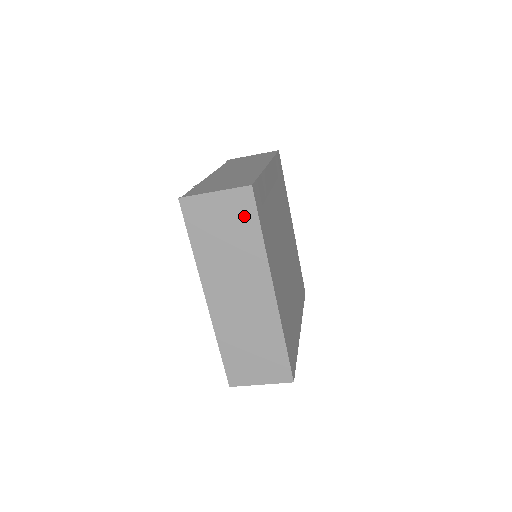
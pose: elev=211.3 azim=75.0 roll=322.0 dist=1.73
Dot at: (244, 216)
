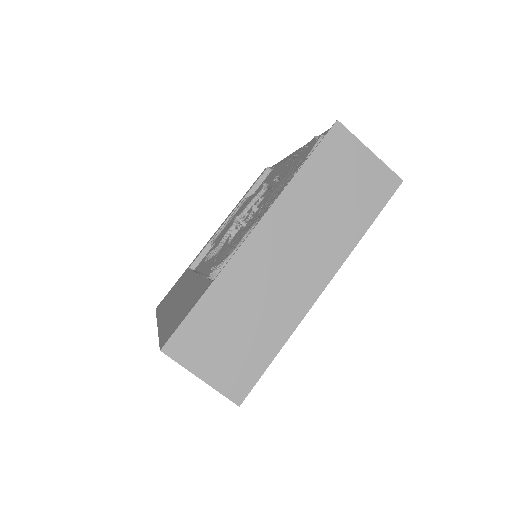
Dot at: (372, 196)
